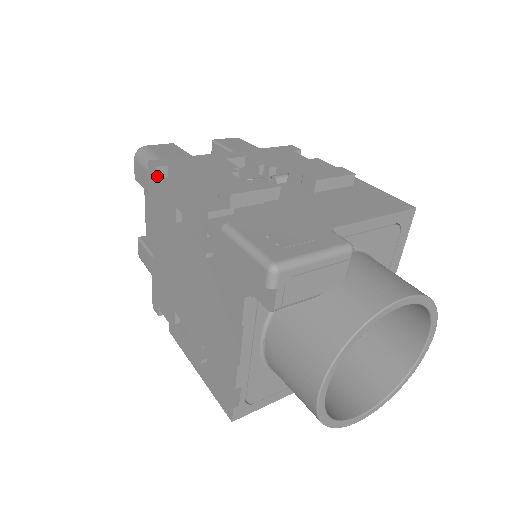
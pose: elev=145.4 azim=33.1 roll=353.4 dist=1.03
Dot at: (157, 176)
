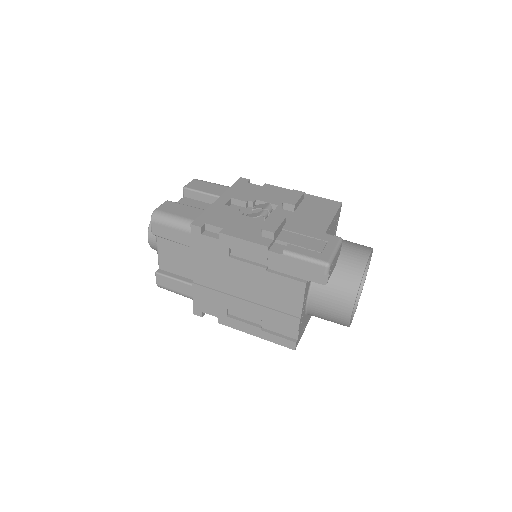
Dot at: (202, 232)
